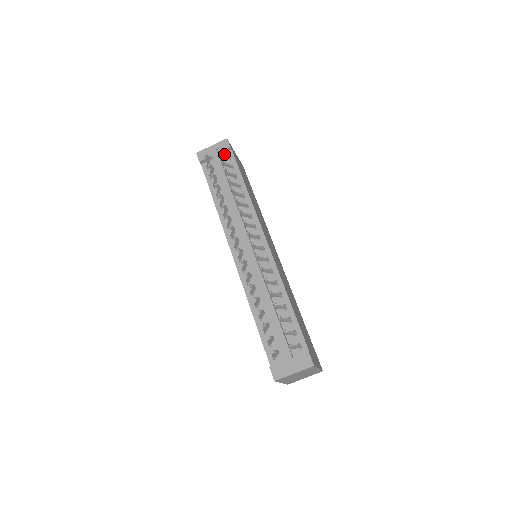
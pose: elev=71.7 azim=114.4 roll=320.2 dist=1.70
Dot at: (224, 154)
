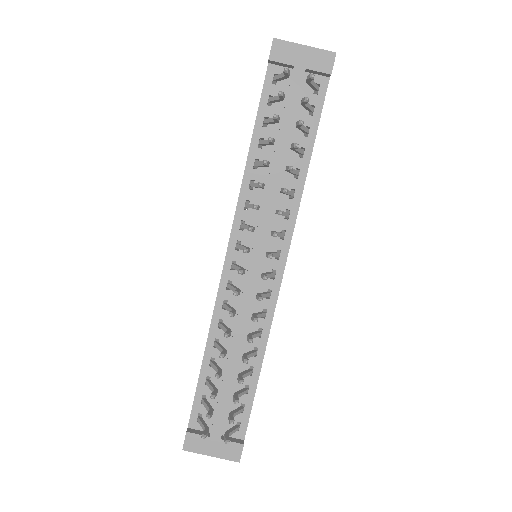
Dot at: occluded
